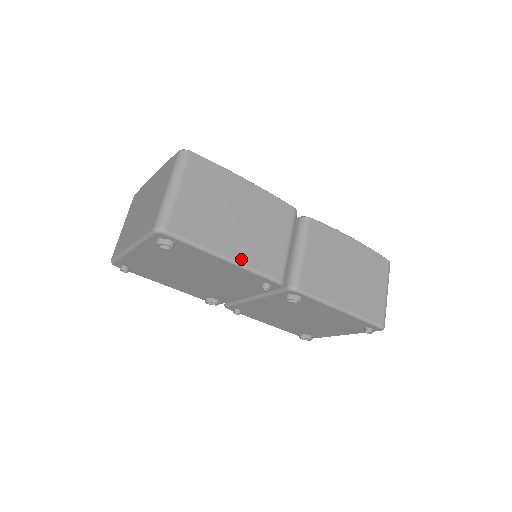
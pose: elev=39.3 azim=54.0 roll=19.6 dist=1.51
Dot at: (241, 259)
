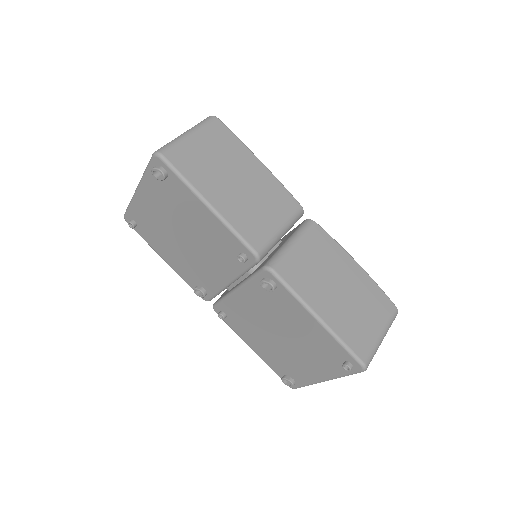
Dot at: (223, 212)
